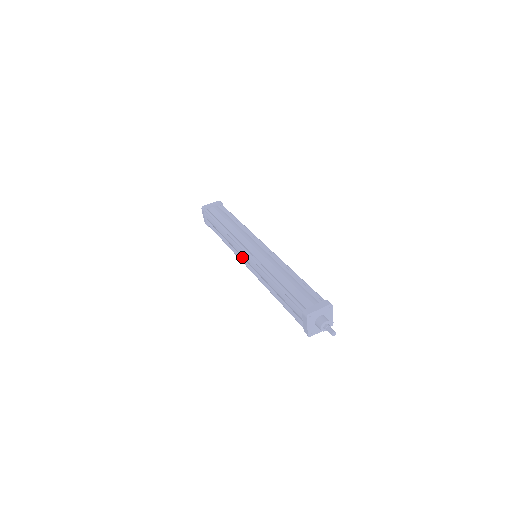
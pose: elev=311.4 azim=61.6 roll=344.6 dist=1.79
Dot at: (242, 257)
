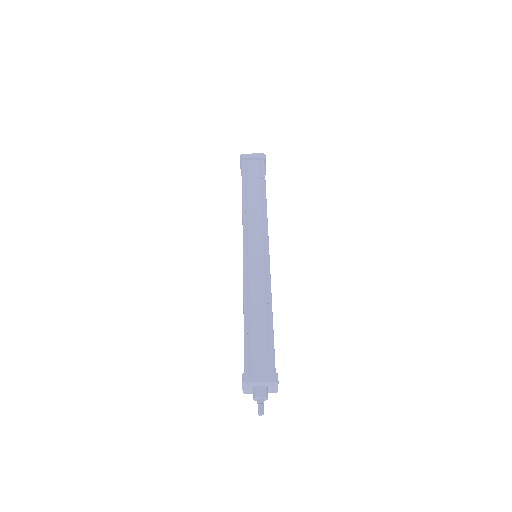
Dot at: occluded
